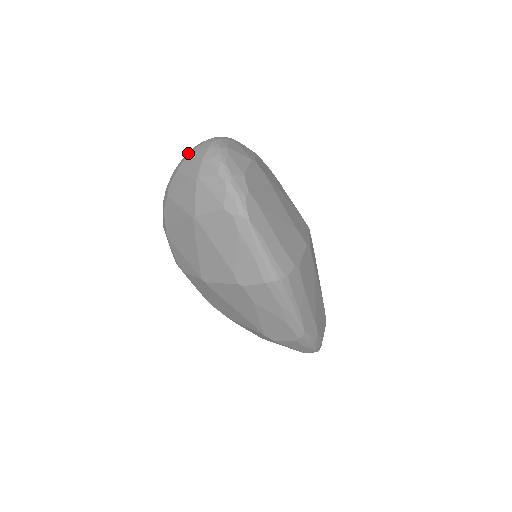
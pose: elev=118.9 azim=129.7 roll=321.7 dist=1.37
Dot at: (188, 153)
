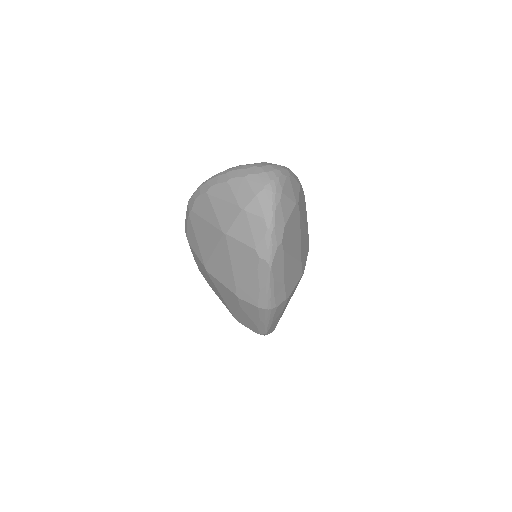
Dot at: (244, 171)
